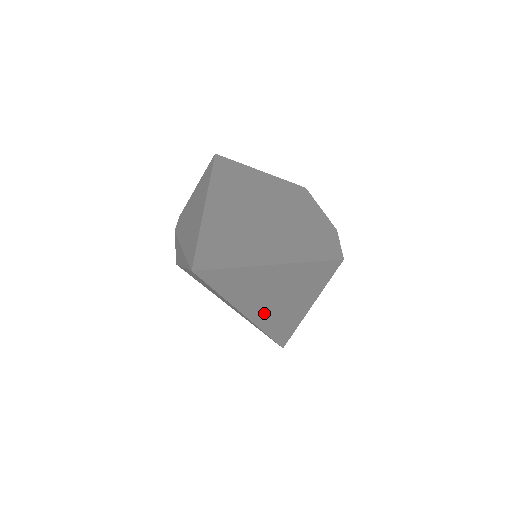
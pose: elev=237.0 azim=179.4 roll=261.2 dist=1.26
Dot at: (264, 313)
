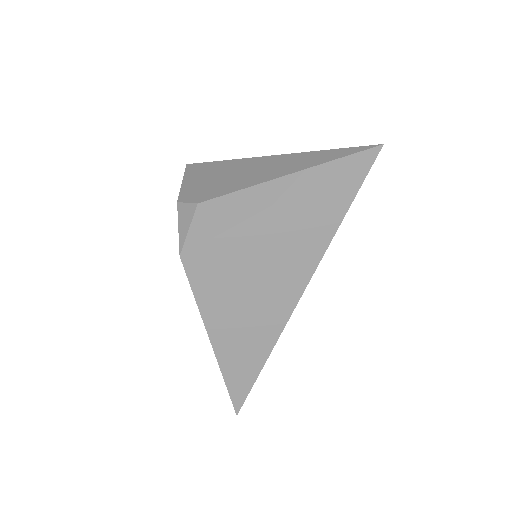
Dot at: occluded
